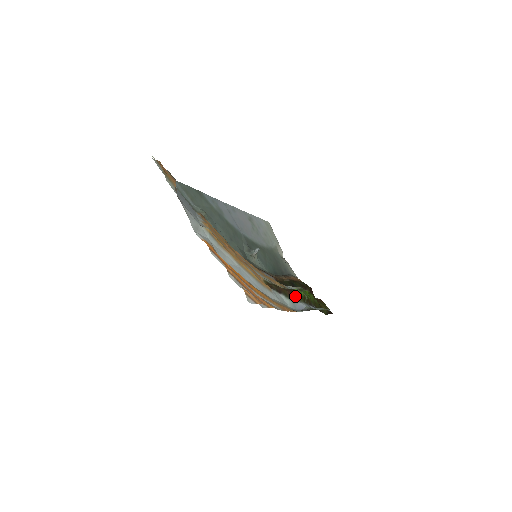
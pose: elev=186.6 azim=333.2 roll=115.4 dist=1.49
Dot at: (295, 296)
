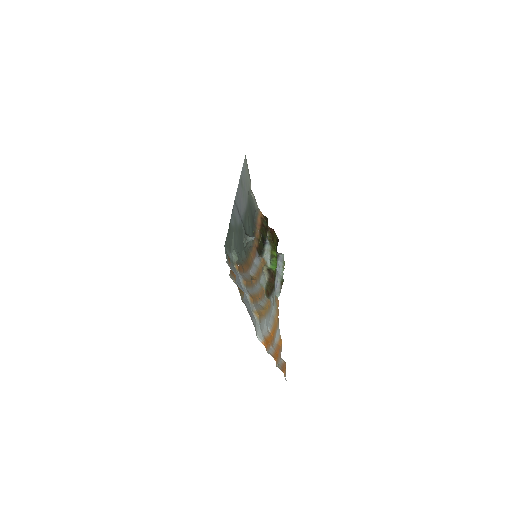
Dot at: occluded
